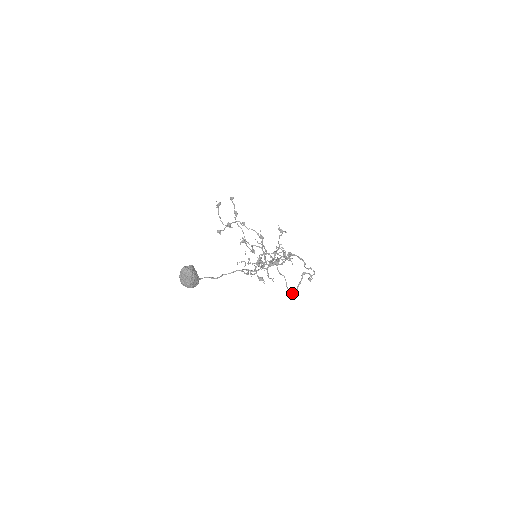
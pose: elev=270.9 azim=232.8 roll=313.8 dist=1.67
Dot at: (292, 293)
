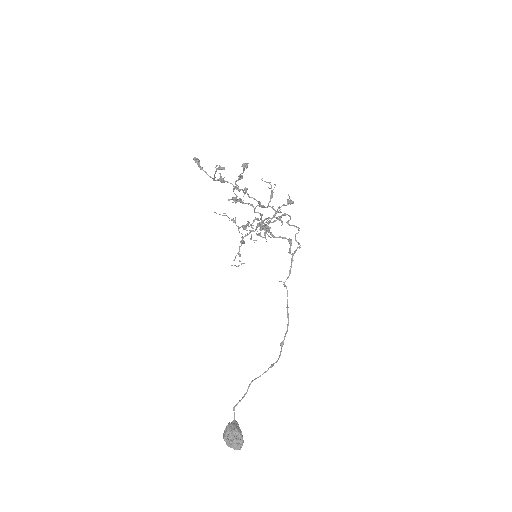
Dot at: (263, 229)
